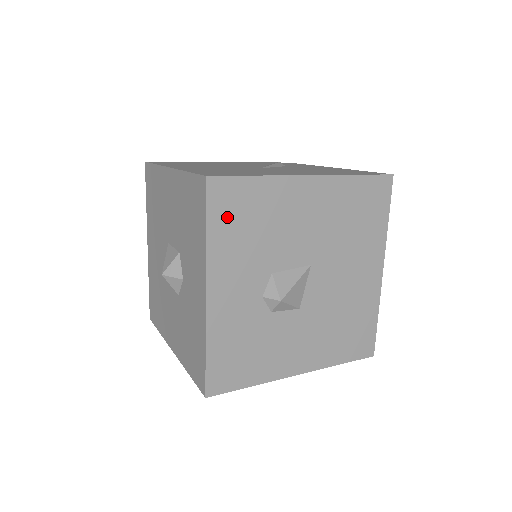
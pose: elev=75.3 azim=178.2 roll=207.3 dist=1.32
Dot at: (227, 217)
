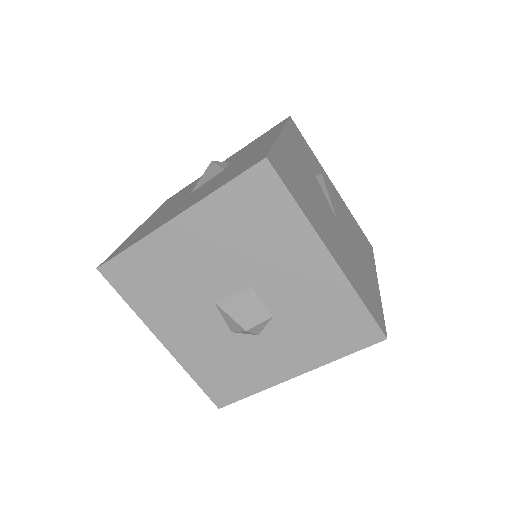
Dot at: occluded
